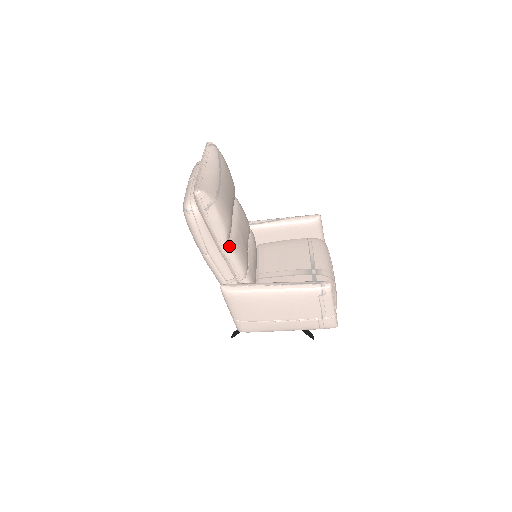
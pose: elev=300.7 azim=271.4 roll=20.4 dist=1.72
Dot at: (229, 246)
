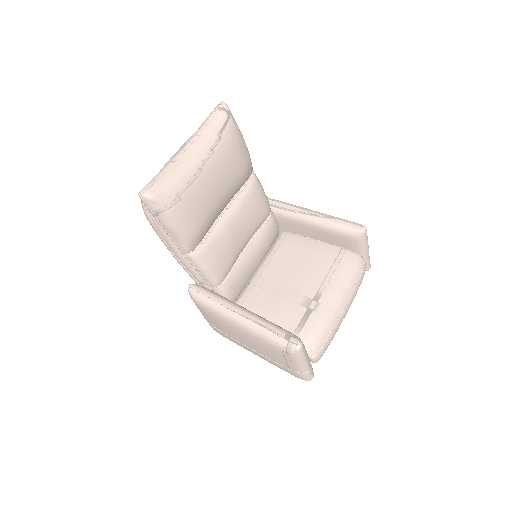
Dot at: (194, 254)
